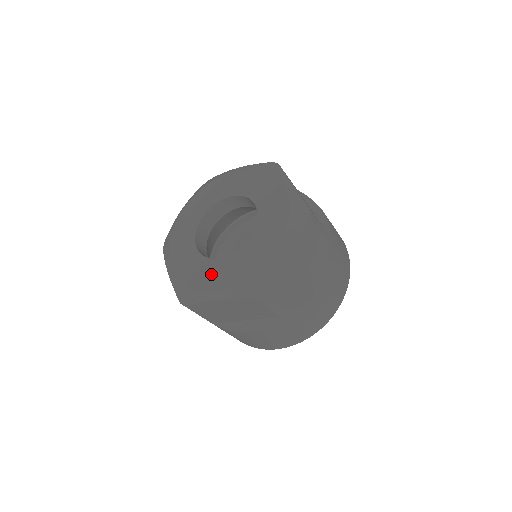
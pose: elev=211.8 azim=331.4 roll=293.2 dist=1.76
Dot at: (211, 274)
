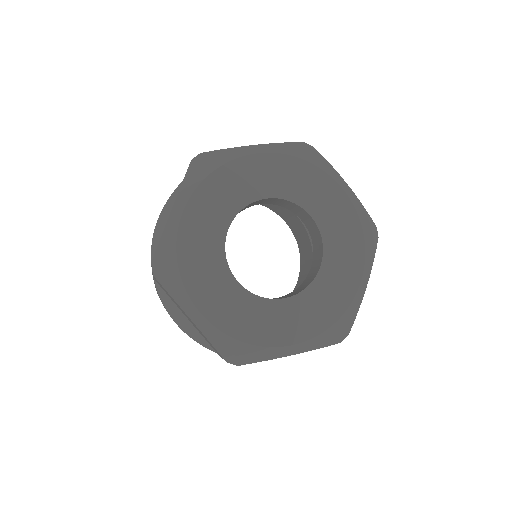
Dot at: (279, 322)
